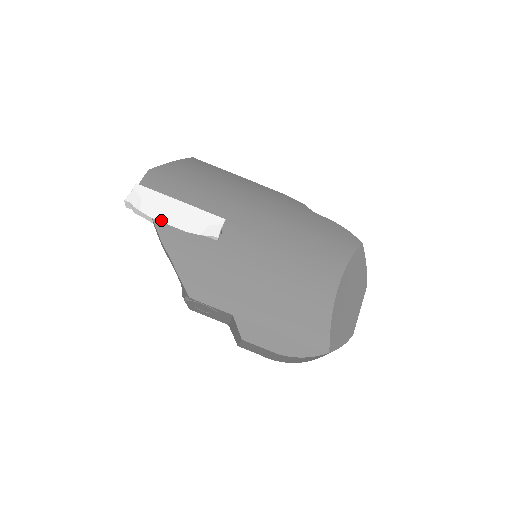
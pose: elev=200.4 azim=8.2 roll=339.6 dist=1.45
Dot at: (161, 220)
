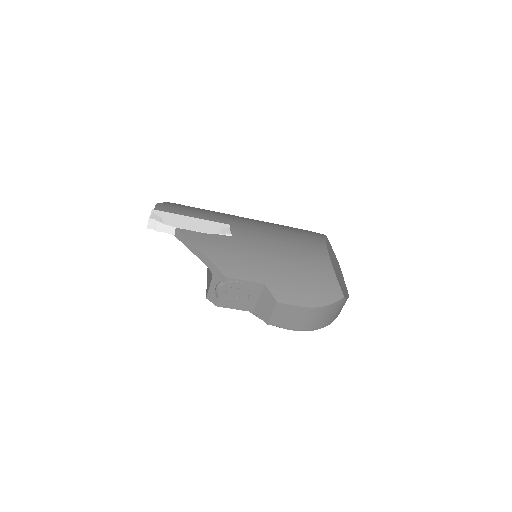
Dot at: (183, 228)
